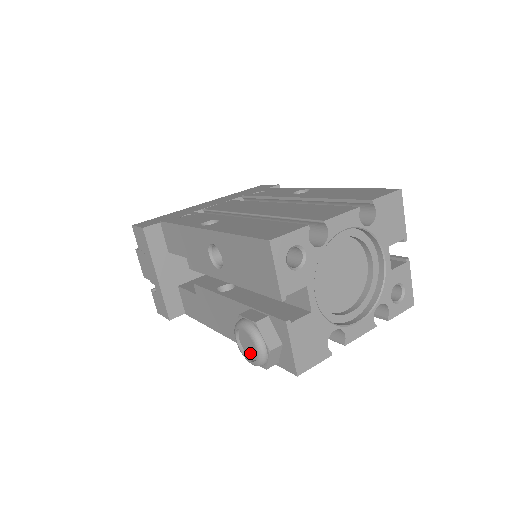
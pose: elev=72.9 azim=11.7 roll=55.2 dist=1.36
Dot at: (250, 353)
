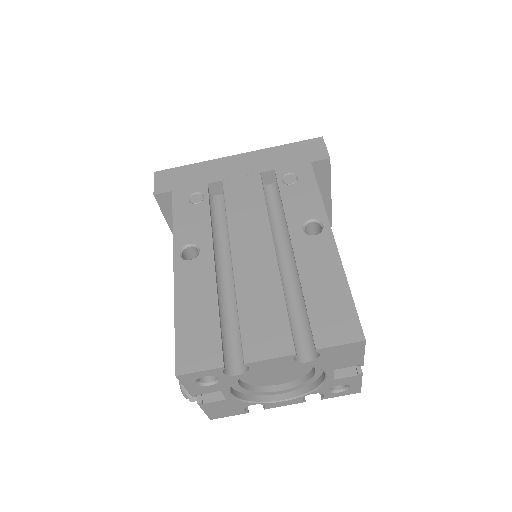
Dot at: occluded
